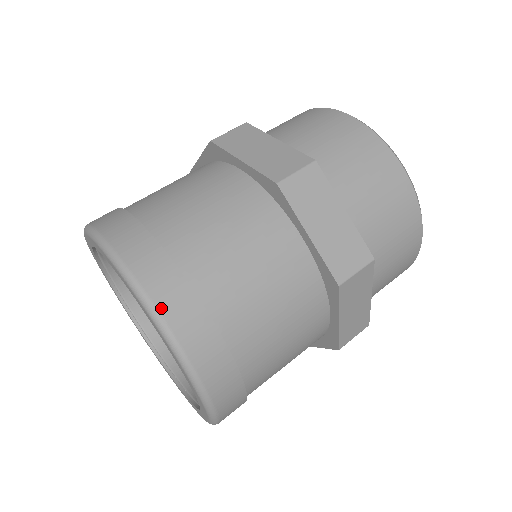
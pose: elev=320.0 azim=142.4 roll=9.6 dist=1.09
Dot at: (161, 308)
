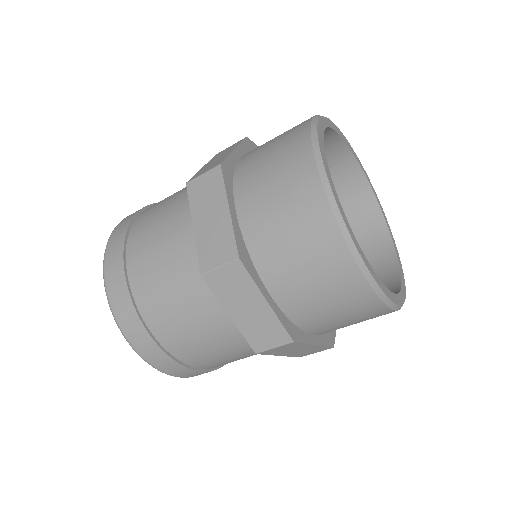
Dot at: (128, 336)
